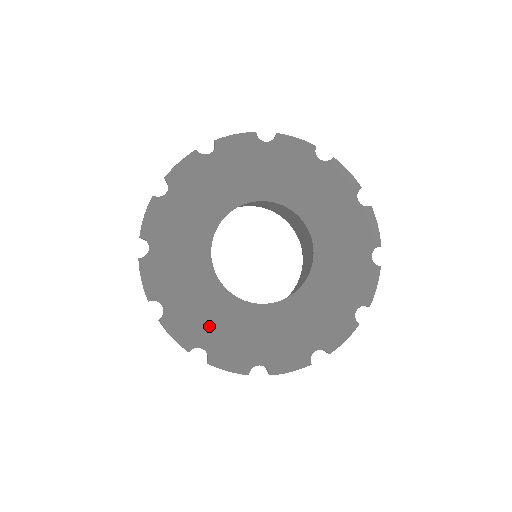
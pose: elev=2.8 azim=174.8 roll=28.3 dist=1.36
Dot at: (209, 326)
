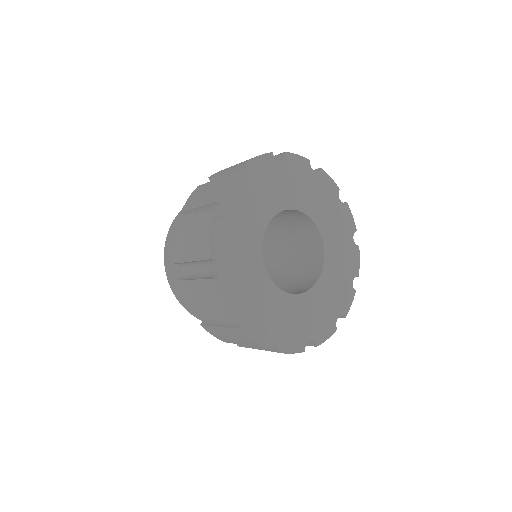
Dot at: (235, 258)
